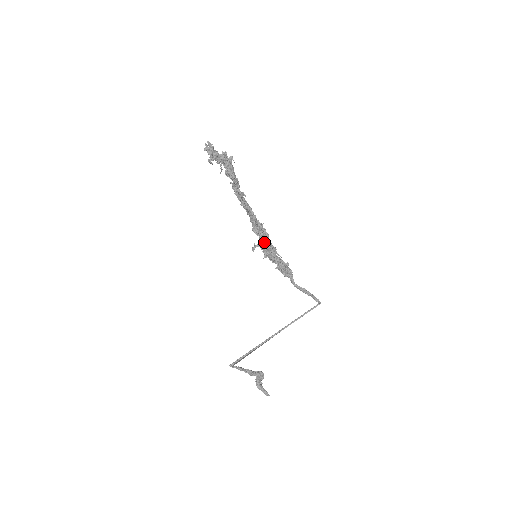
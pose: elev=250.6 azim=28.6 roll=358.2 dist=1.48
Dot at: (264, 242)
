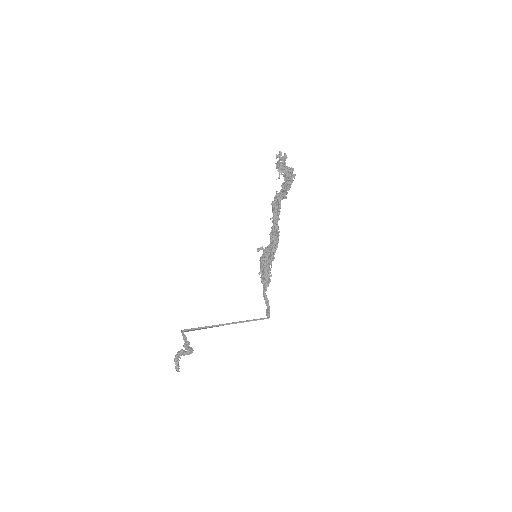
Dot at: (272, 250)
